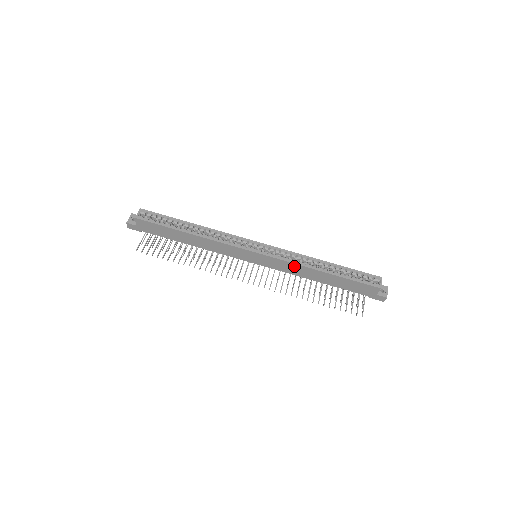
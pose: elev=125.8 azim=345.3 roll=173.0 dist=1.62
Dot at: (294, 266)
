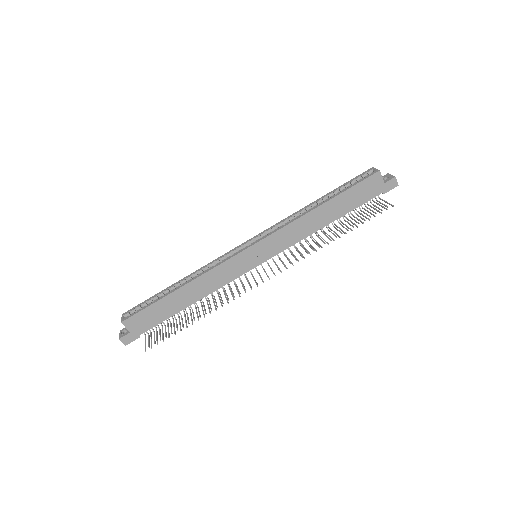
Dot at: (293, 227)
